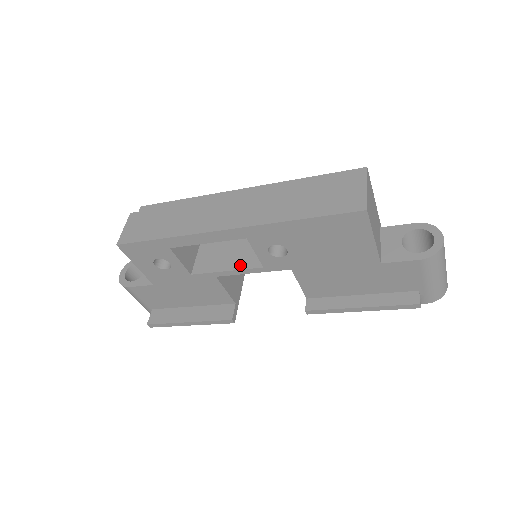
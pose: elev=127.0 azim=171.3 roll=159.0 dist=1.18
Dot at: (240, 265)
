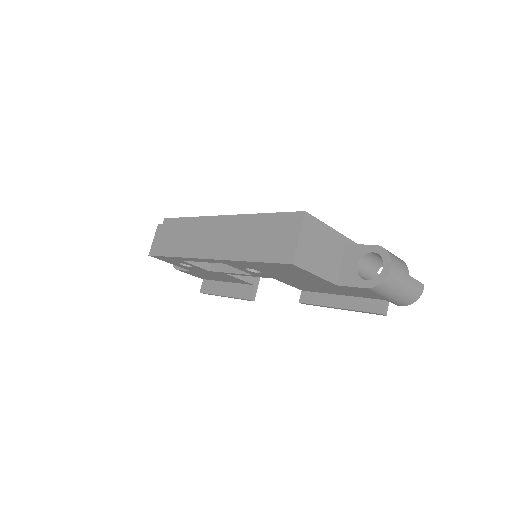
Dot at: occluded
